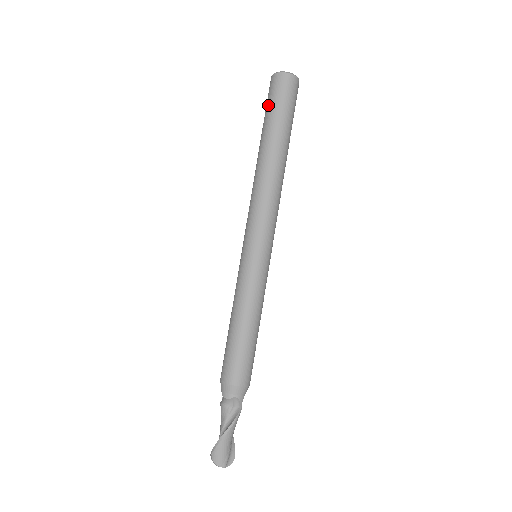
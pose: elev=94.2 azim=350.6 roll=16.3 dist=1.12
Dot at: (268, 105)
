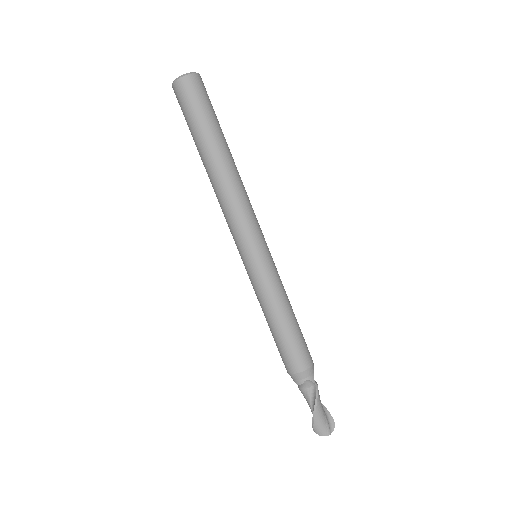
Dot at: (185, 117)
